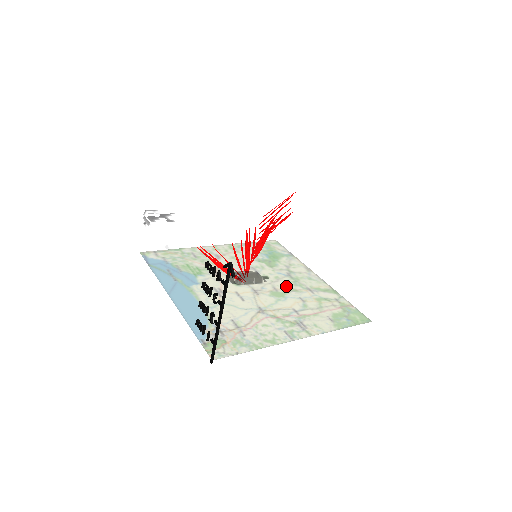
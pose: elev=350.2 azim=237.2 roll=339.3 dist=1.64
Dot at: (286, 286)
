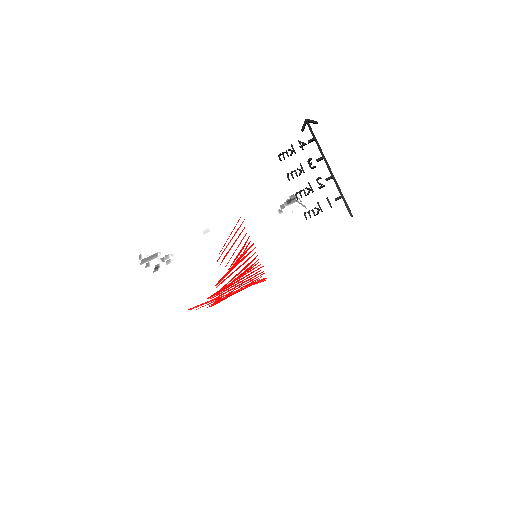
Dot at: occluded
